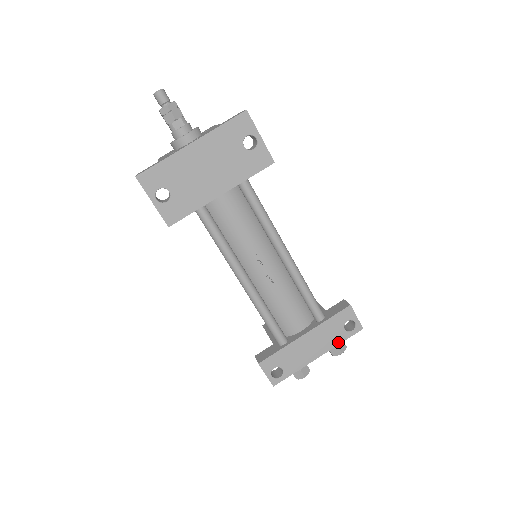
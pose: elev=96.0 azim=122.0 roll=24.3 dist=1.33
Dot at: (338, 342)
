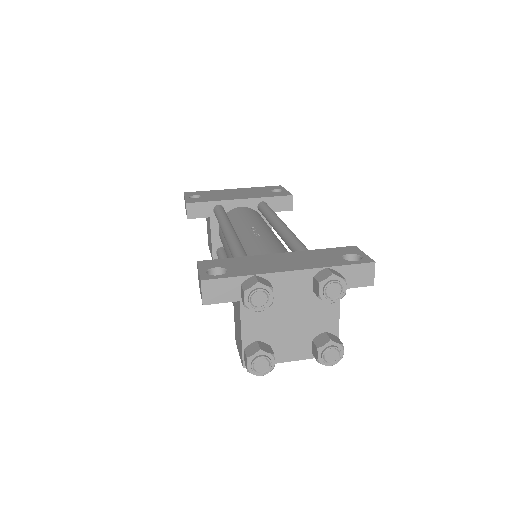
Dot at: (329, 265)
